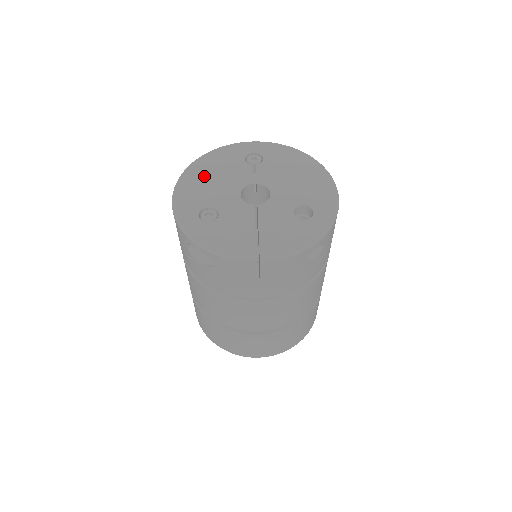
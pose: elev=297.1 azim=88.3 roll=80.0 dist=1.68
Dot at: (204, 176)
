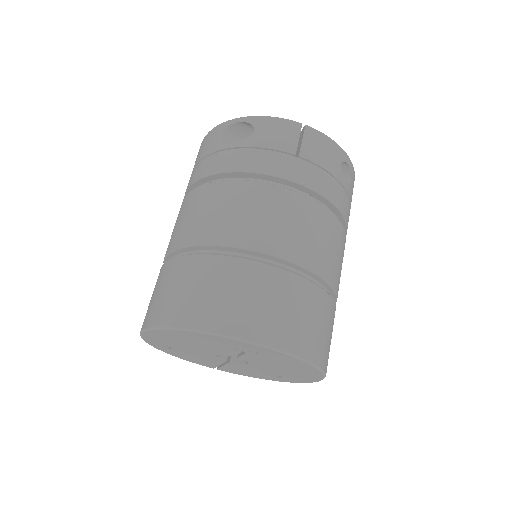
Dot at: (178, 339)
